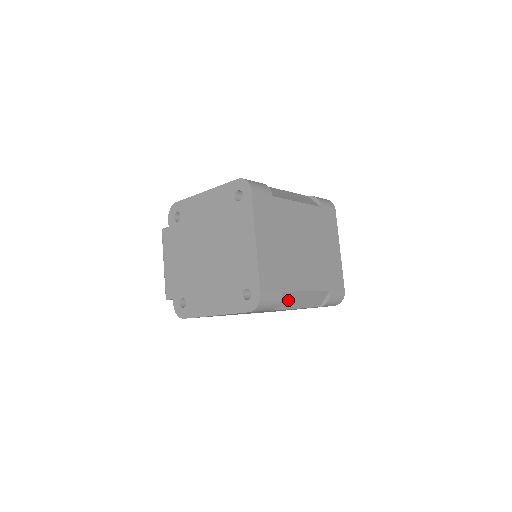
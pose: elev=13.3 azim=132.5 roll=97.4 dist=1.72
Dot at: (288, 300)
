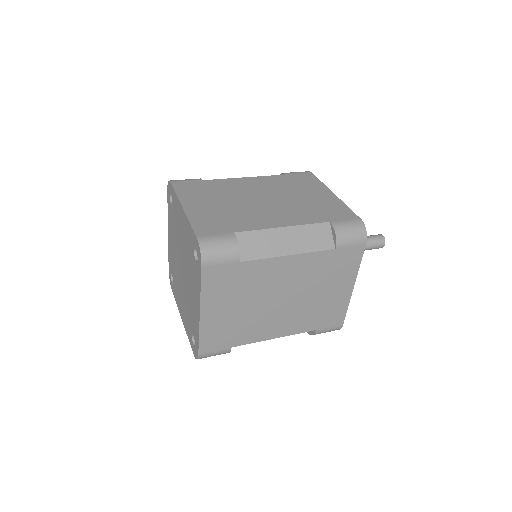
Dot at: occluded
